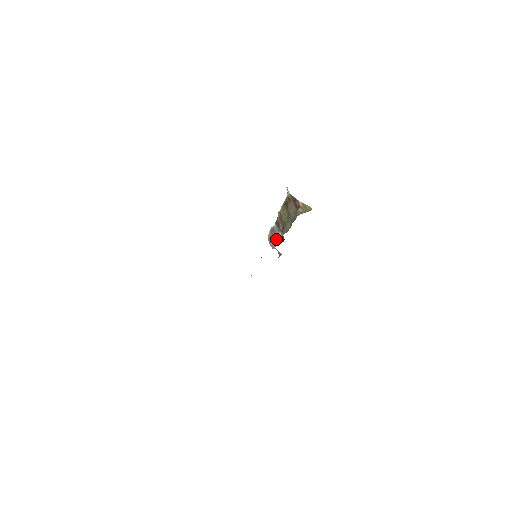
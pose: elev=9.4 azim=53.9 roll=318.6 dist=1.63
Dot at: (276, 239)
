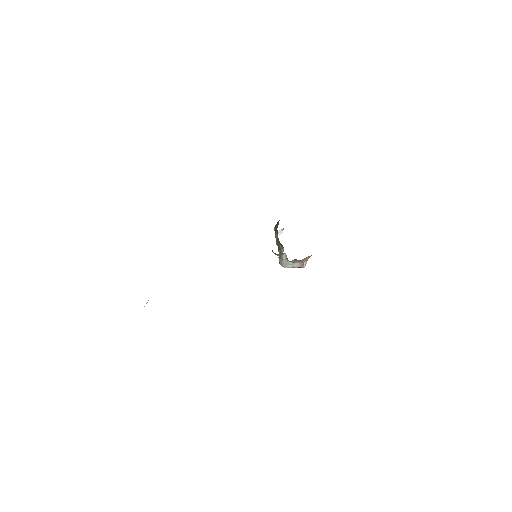
Dot at: occluded
